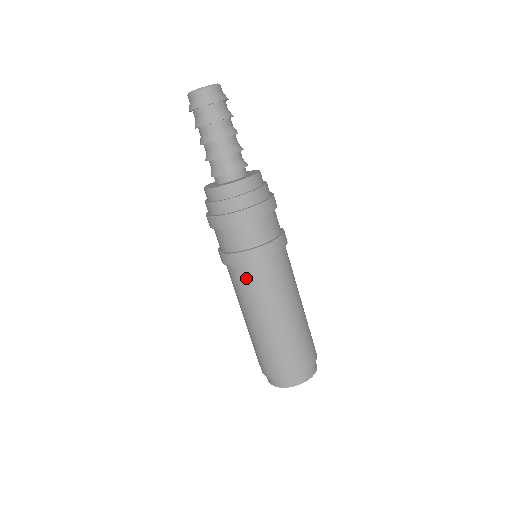
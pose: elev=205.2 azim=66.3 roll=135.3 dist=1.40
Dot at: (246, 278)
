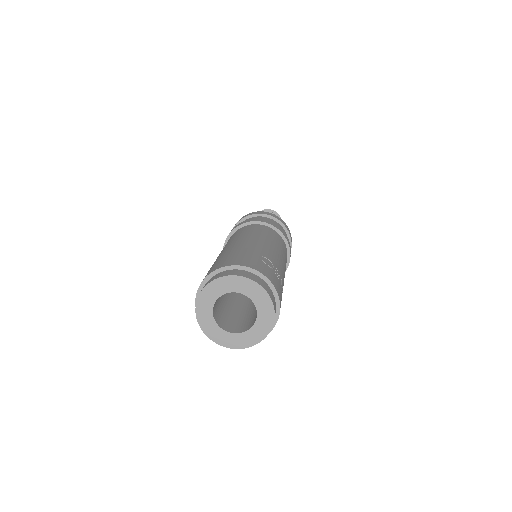
Dot at: occluded
